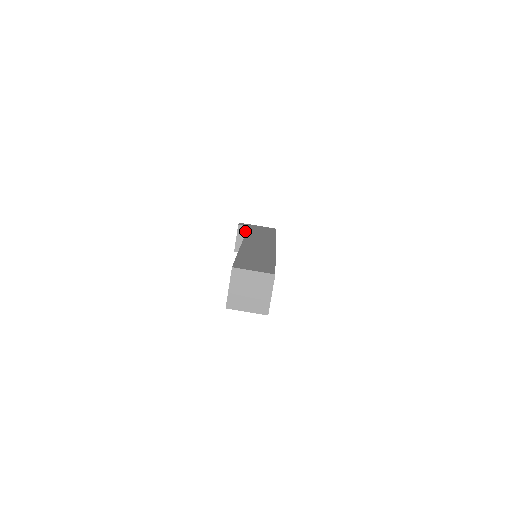
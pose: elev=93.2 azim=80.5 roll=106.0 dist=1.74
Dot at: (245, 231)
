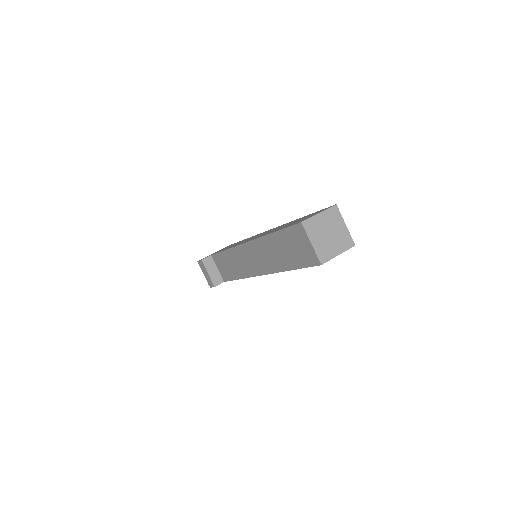
Dot at: (211, 261)
